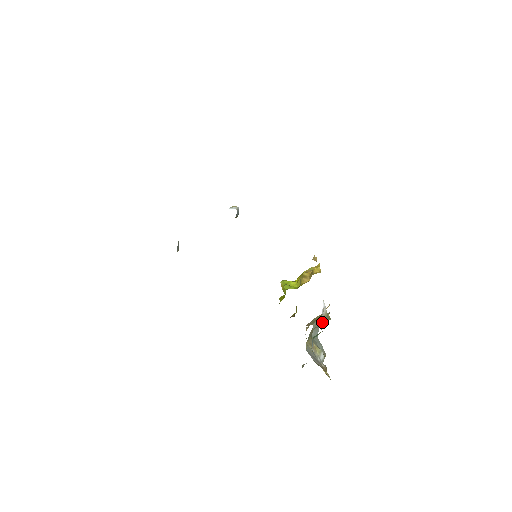
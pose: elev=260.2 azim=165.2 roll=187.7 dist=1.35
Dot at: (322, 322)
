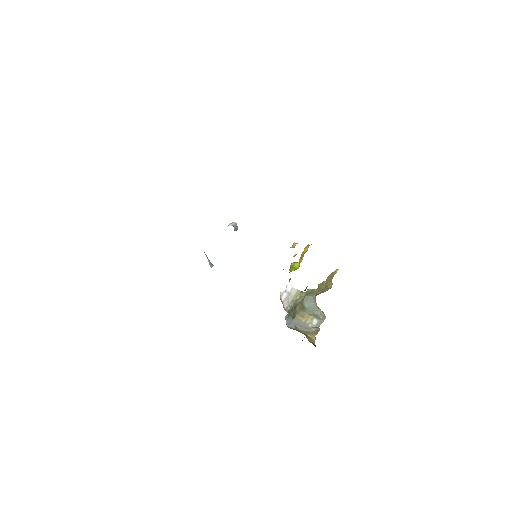
Dot at: (296, 300)
